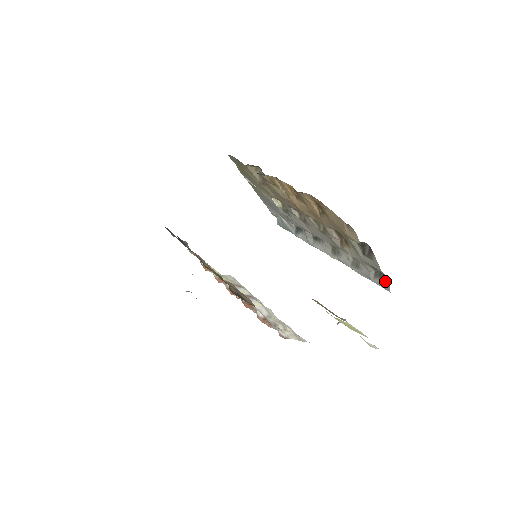
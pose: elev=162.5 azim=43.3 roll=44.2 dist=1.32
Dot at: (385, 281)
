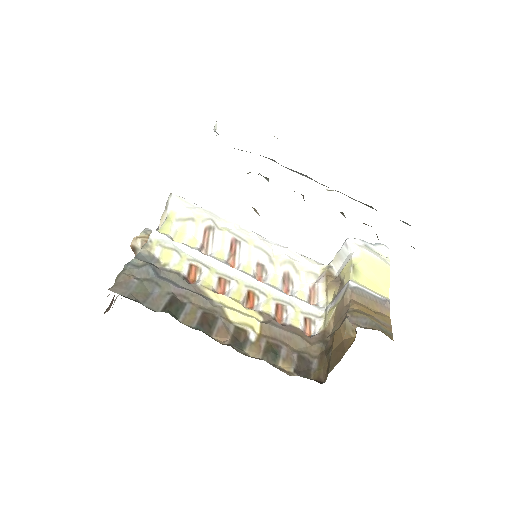
Dot at: (405, 222)
